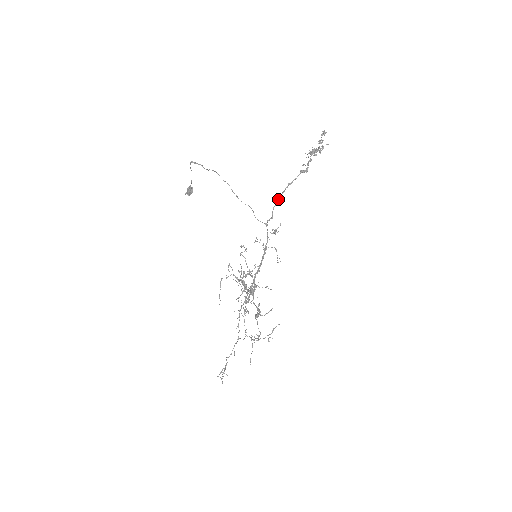
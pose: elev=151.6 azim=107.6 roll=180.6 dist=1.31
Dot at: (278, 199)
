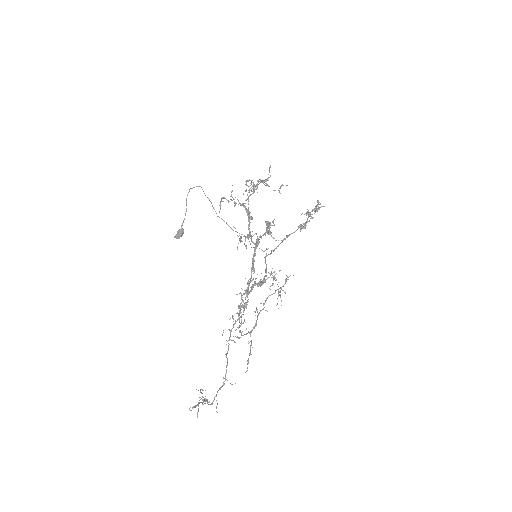
Dot at: (276, 248)
